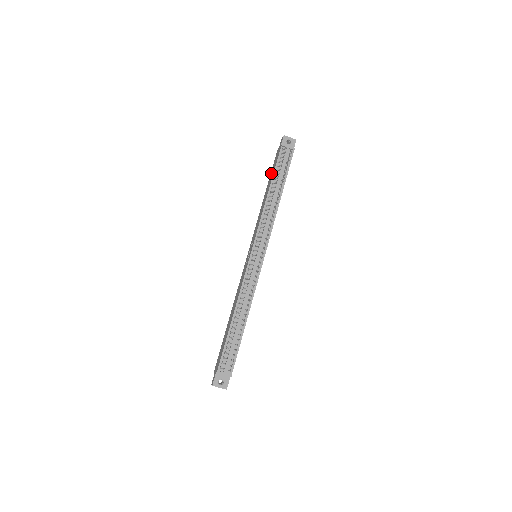
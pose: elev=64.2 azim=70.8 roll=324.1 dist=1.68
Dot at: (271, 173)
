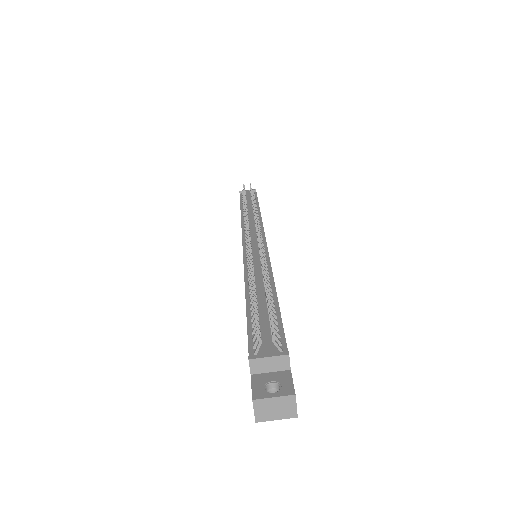
Dot at: occluded
